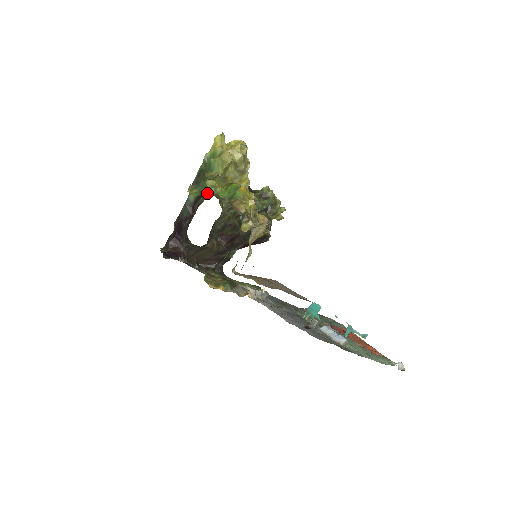
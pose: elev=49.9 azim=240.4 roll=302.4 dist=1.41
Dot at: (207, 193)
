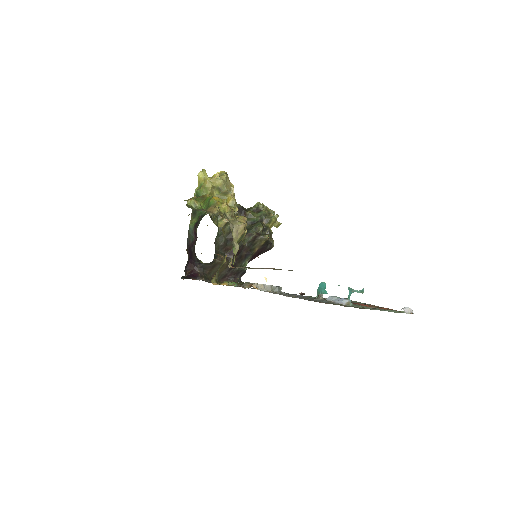
Dot at: (201, 217)
